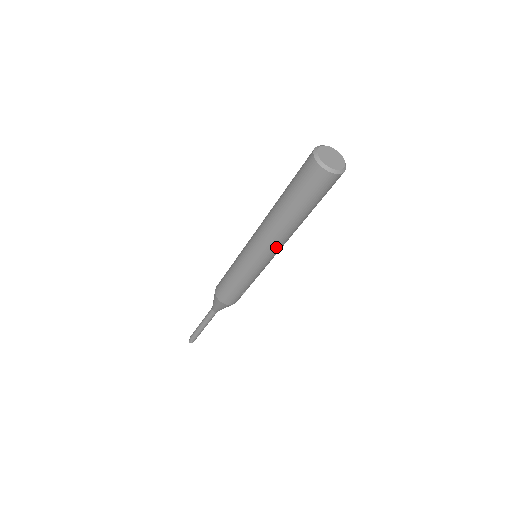
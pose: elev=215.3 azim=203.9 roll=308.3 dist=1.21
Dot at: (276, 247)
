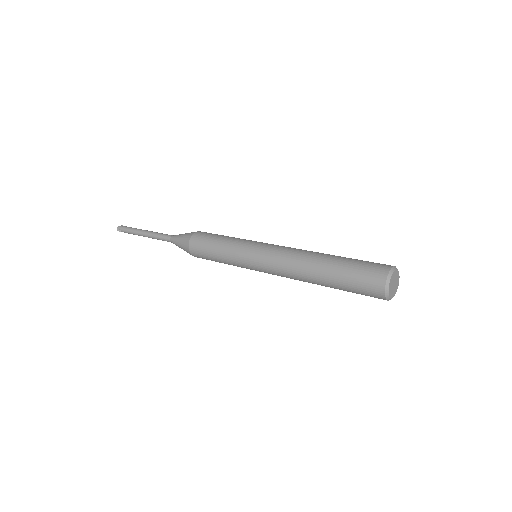
Dot at: (284, 276)
